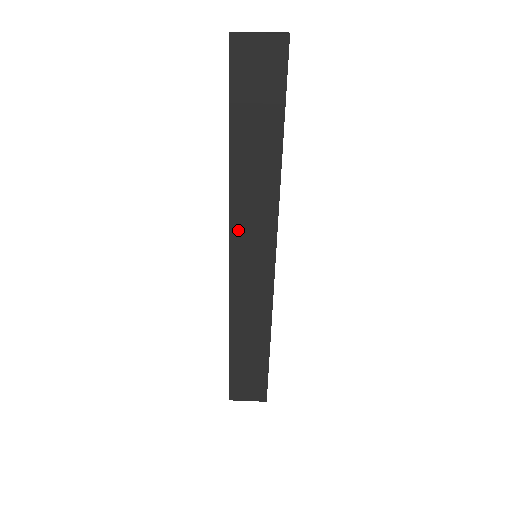
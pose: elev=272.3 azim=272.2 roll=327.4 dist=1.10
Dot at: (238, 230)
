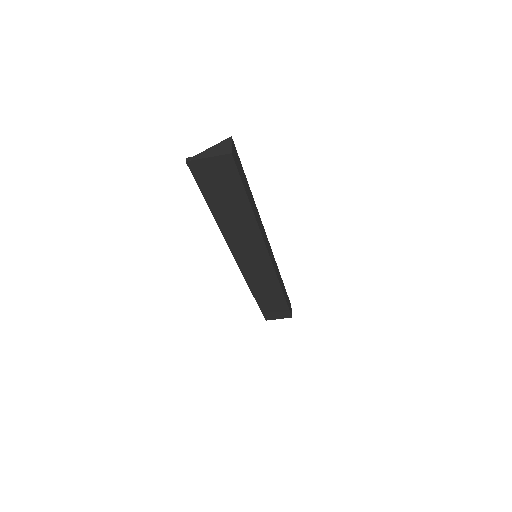
Dot at: (237, 250)
